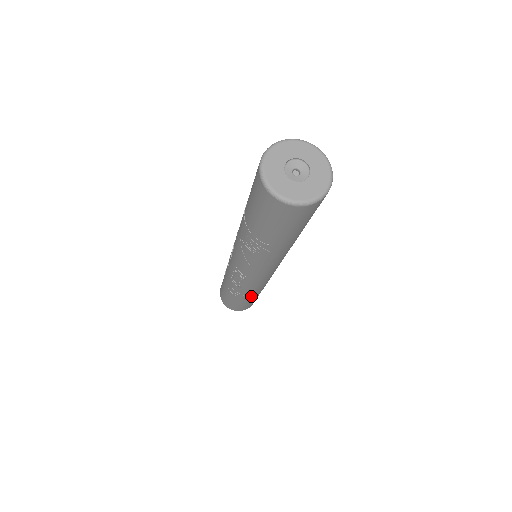
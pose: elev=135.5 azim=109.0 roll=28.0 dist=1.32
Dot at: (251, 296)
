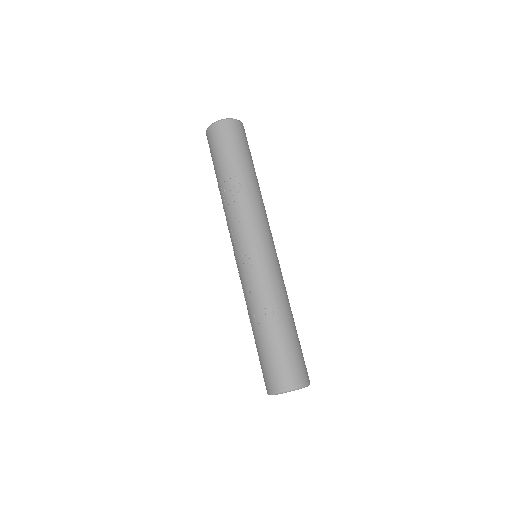
Dot at: (279, 313)
